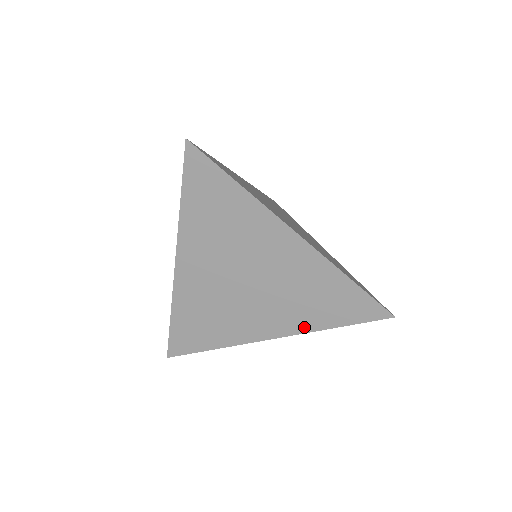
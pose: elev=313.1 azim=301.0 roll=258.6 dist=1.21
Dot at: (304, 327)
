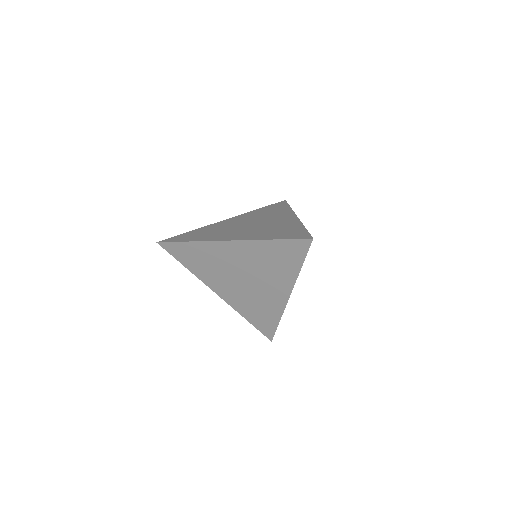
Dot at: (254, 238)
